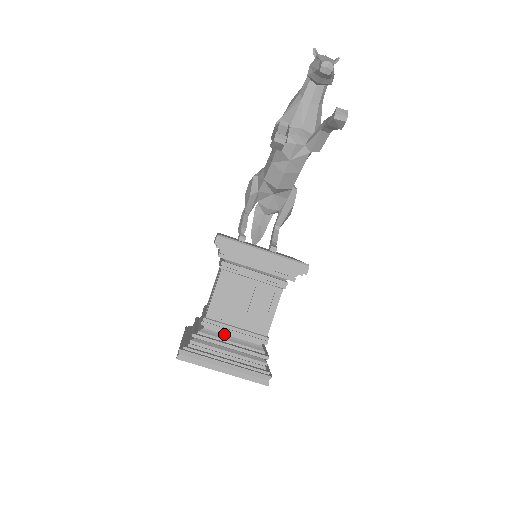
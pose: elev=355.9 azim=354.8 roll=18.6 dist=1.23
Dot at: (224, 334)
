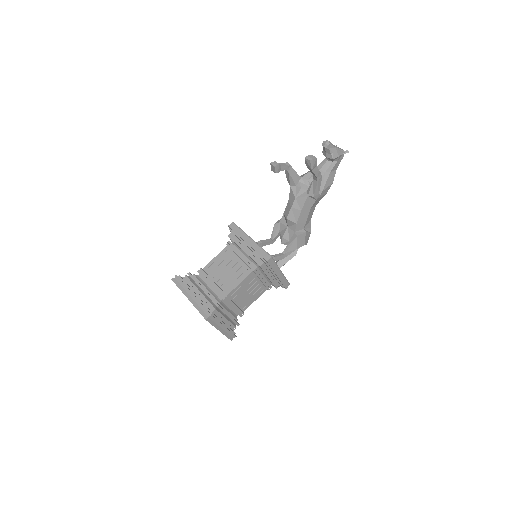
Dot at: (206, 284)
